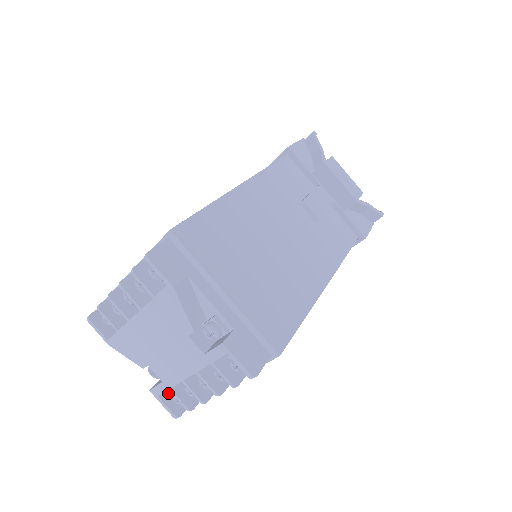
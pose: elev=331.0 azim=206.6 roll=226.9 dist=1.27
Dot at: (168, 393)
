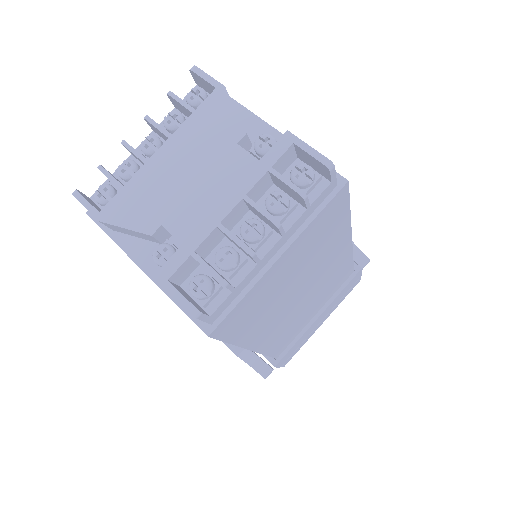
Dot at: (180, 289)
